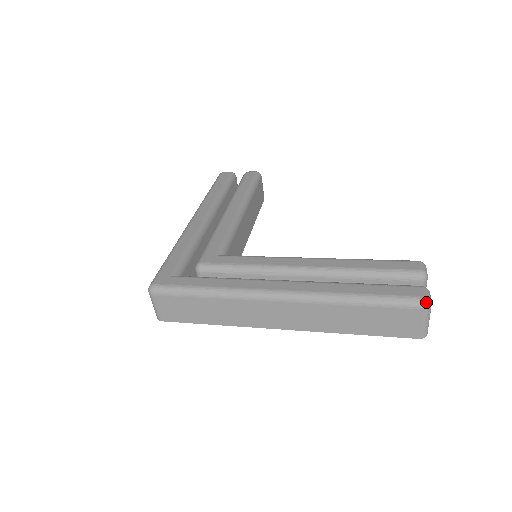
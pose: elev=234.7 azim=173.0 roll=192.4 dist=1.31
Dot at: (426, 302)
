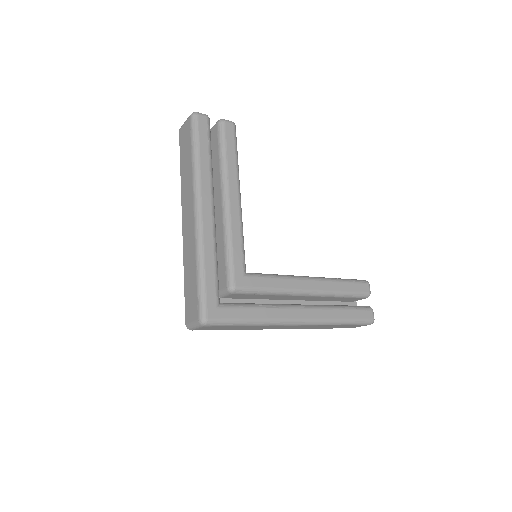
Dot at: (373, 322)
